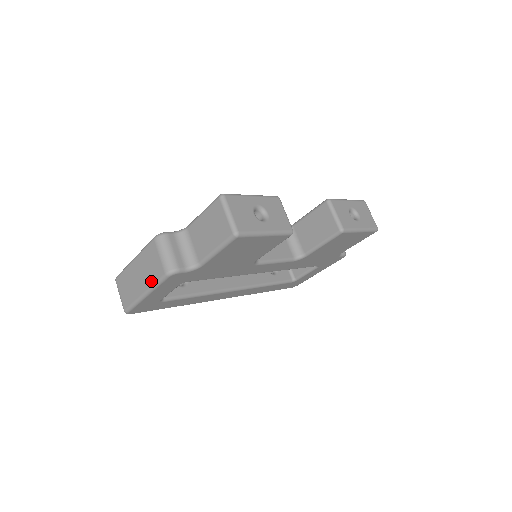
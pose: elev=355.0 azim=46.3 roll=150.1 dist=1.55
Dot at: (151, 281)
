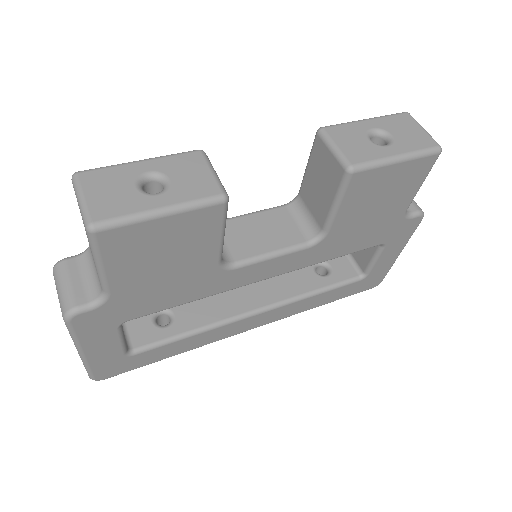
Dot at: occluded
